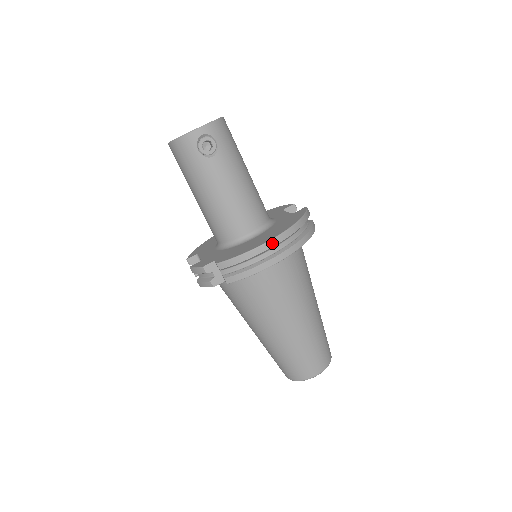
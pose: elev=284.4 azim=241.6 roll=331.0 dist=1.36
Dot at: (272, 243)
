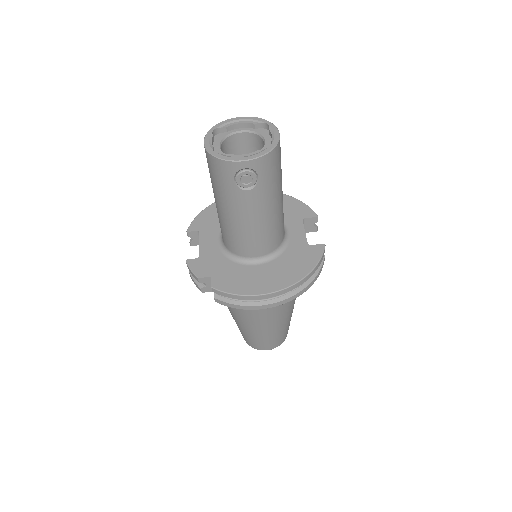
Dot at: (271, 295)
